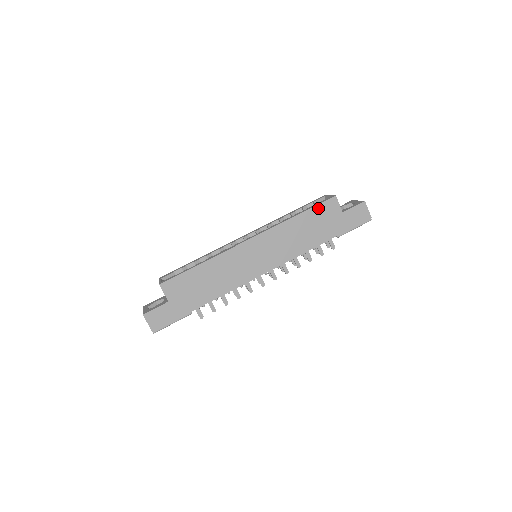
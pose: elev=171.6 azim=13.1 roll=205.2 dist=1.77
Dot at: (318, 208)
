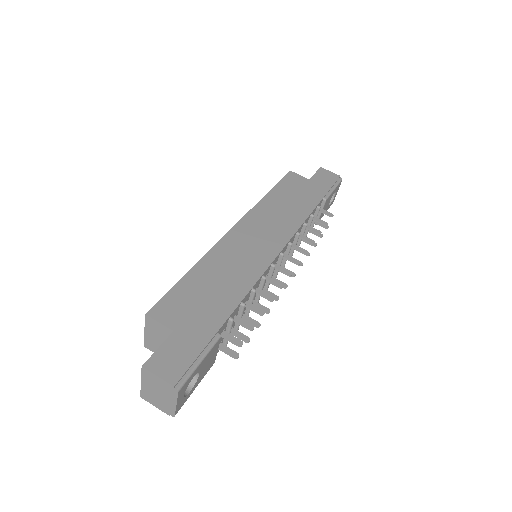
Dot at: (282, 183)
